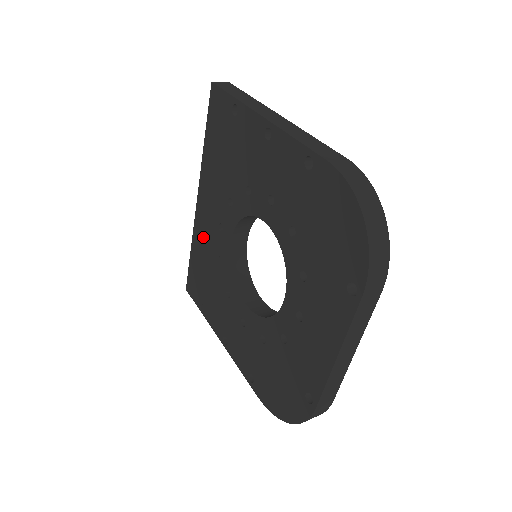
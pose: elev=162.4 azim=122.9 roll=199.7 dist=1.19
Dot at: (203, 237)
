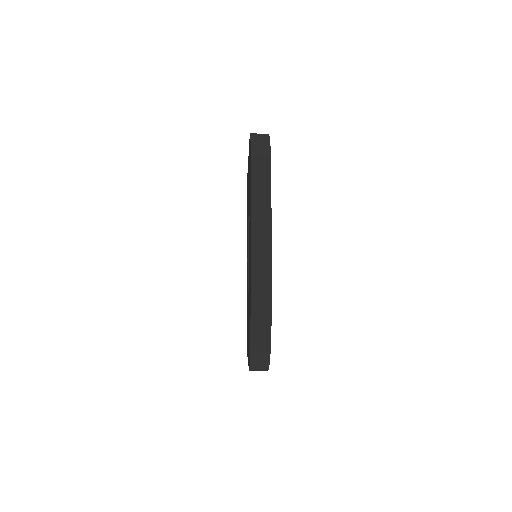
Dot at: occluded
